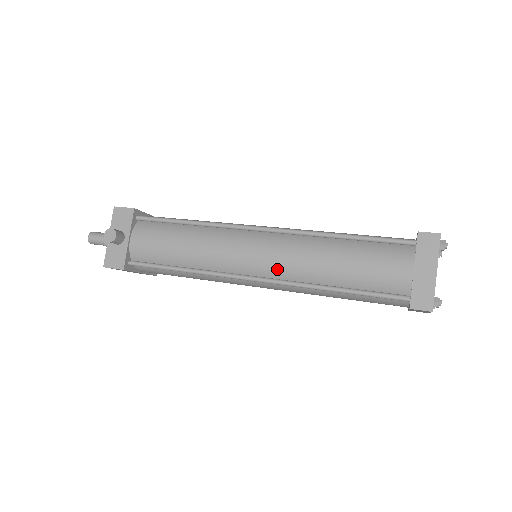
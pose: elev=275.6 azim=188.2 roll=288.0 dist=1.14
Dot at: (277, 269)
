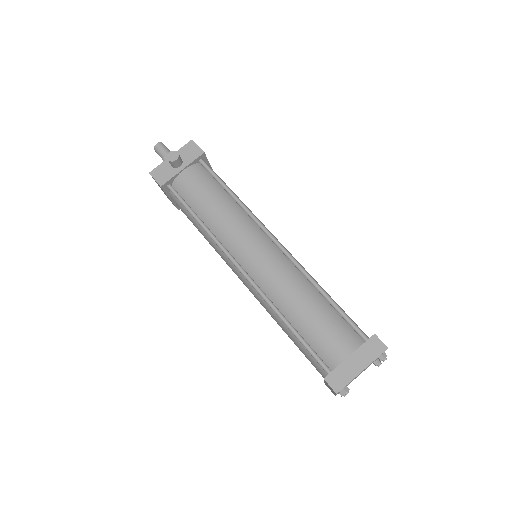
Dot at: (261, 276)
